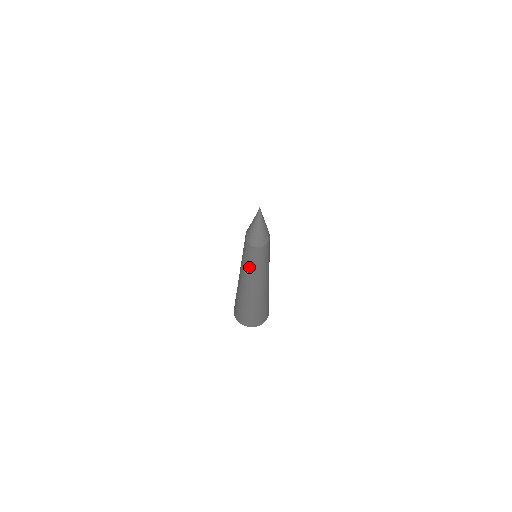
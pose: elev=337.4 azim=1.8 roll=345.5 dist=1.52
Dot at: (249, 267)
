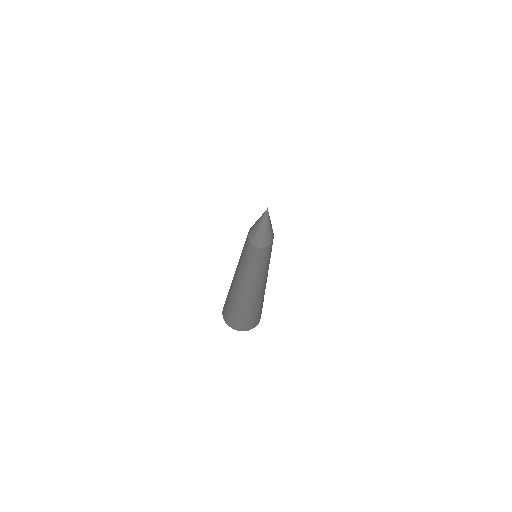
Dot at: (244, 263)
